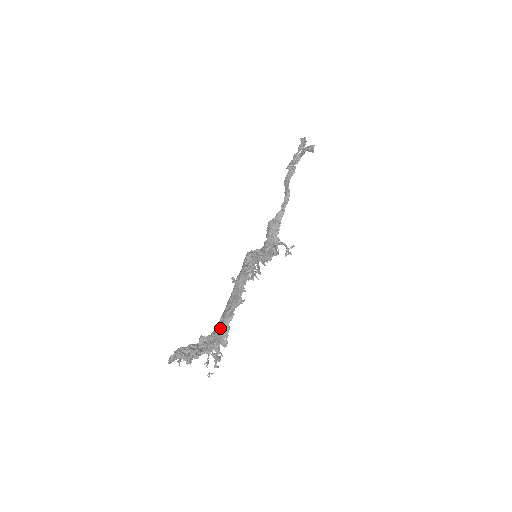
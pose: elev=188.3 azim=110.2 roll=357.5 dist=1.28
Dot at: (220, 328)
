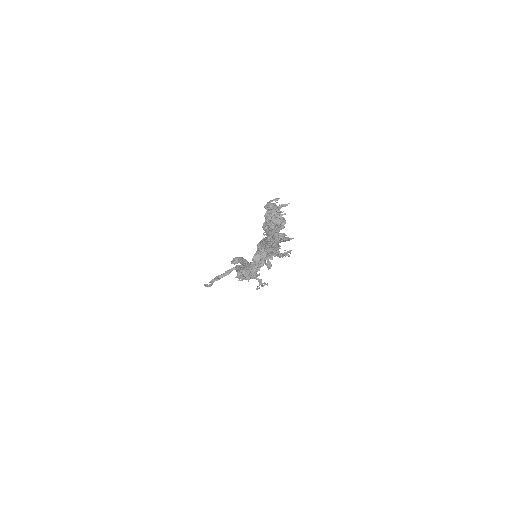
Dot at: occluded
